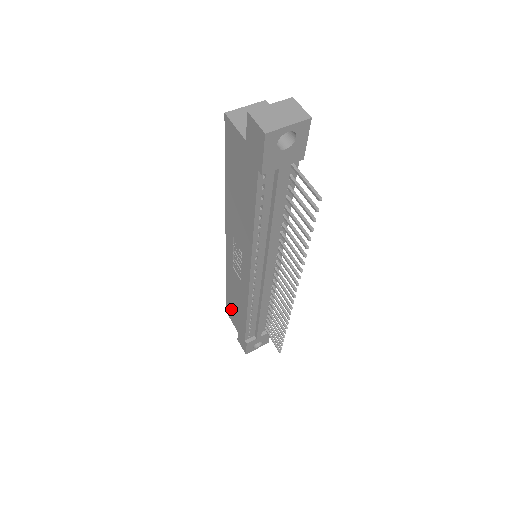
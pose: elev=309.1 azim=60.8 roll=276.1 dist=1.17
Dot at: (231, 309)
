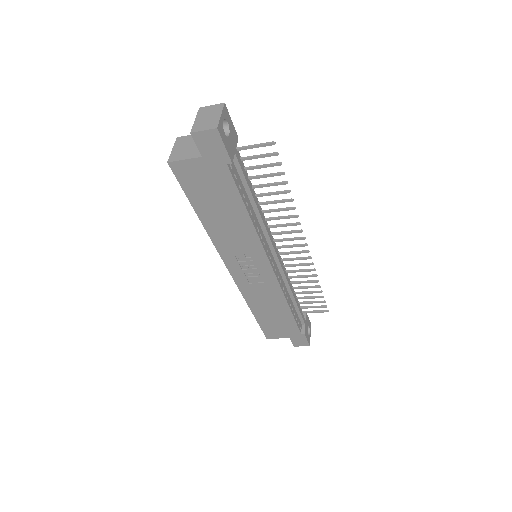
Dot at: (270, 327)
